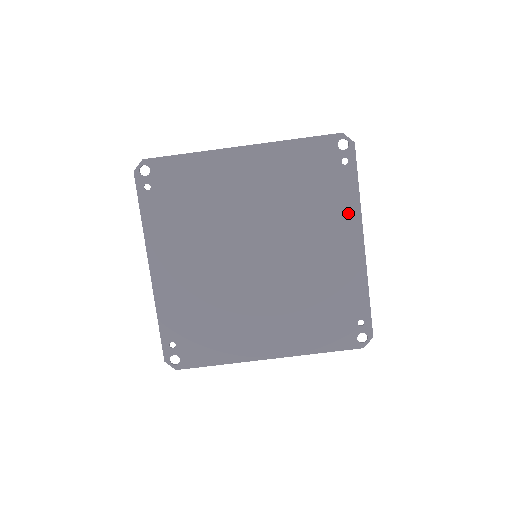
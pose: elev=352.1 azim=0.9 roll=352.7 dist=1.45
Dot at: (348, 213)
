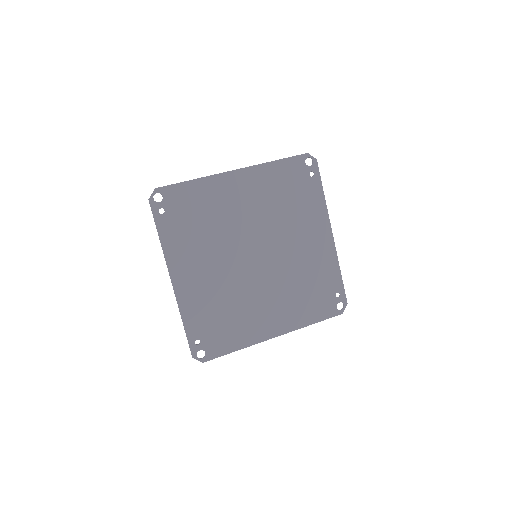
Dot at: (319, 213)
